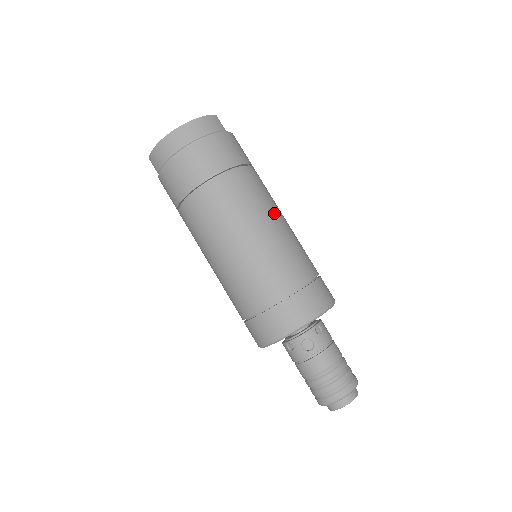
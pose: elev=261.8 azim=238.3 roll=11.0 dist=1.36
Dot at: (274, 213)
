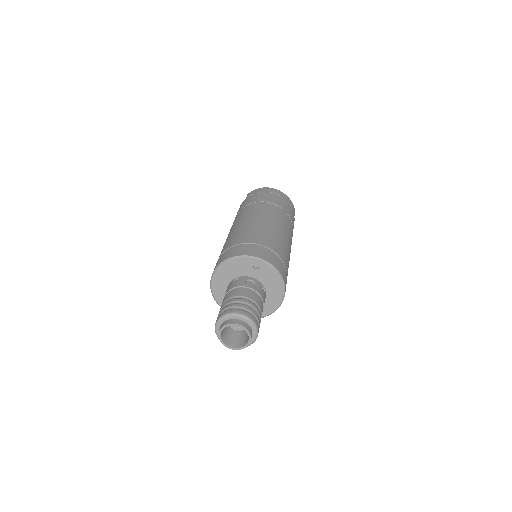
Dot at: (290, 242)
